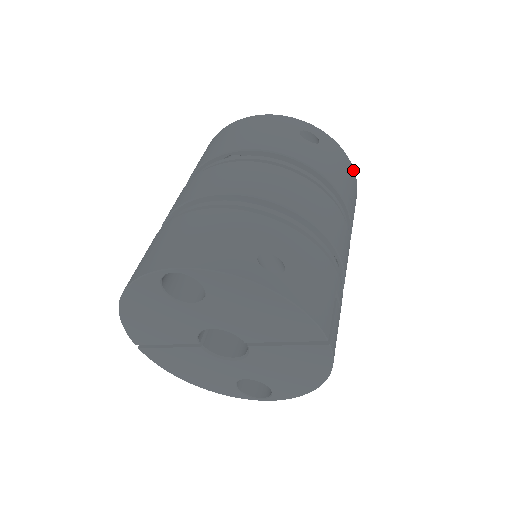
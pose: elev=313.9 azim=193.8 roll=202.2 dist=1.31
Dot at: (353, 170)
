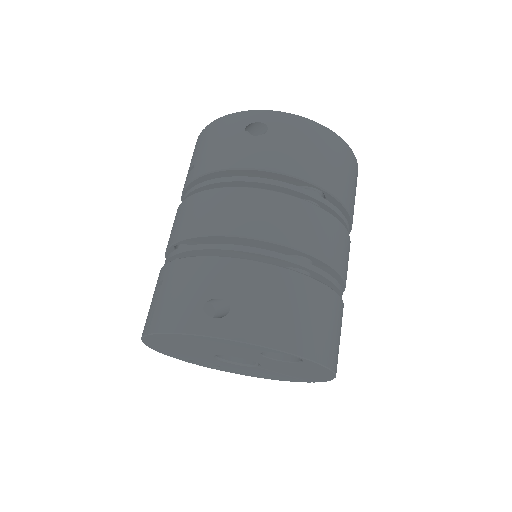
Dot at: occluded
